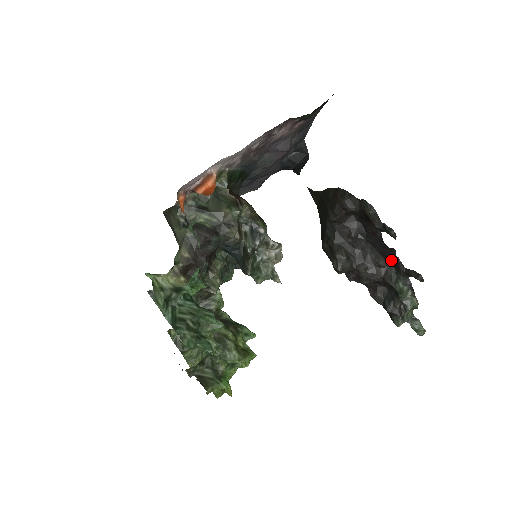
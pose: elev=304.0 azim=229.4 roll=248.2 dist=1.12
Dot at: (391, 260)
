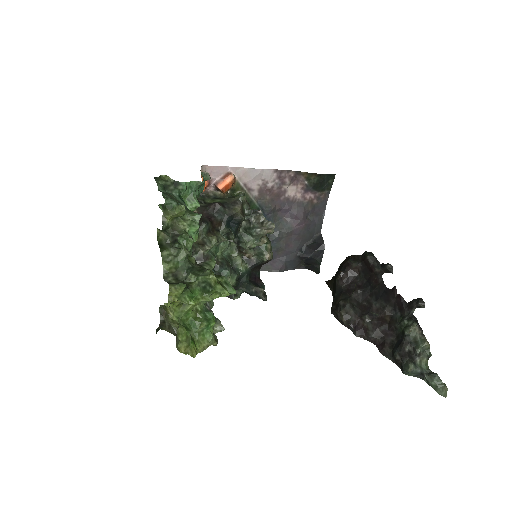
Dot at: (395, 303)
